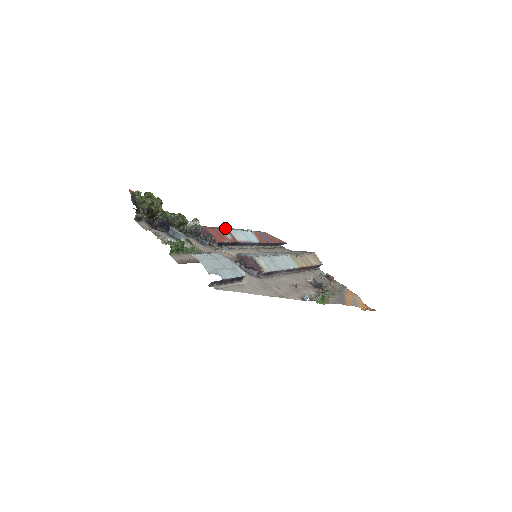
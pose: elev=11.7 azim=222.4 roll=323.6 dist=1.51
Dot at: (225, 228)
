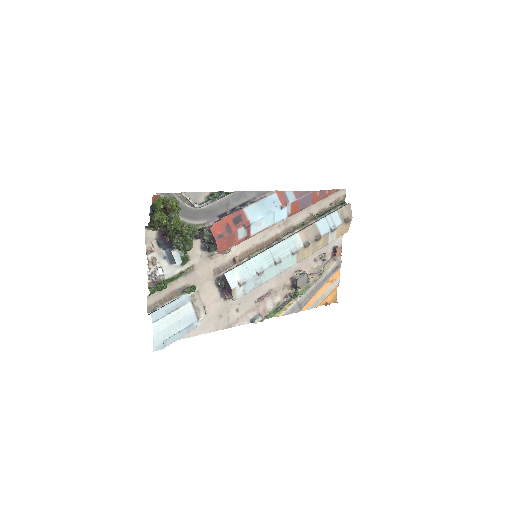
Dot at: (245, 226)
